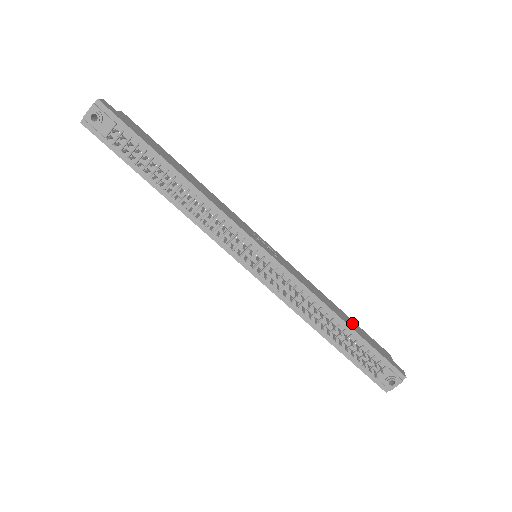
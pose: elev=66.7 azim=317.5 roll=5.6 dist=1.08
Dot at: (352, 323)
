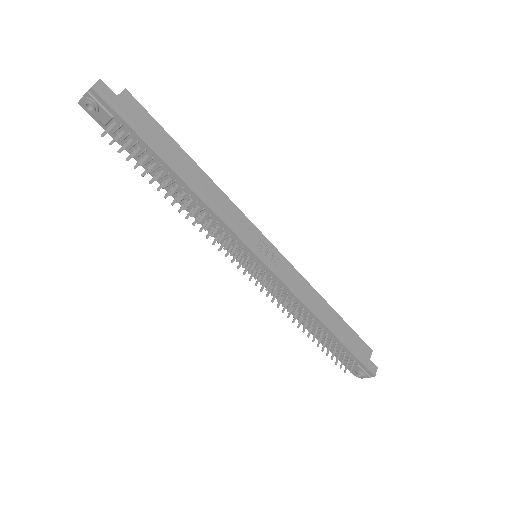
Dot at: (340, 325)
